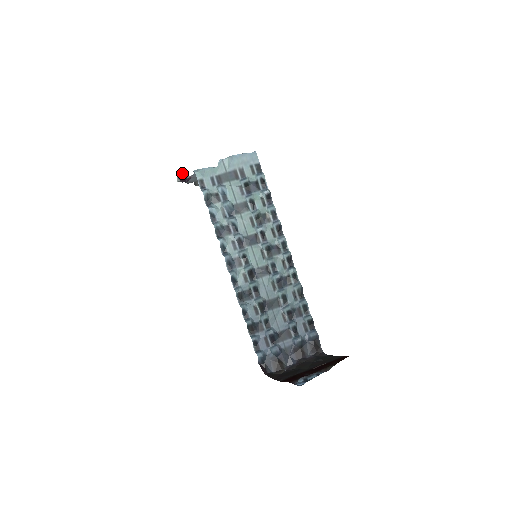
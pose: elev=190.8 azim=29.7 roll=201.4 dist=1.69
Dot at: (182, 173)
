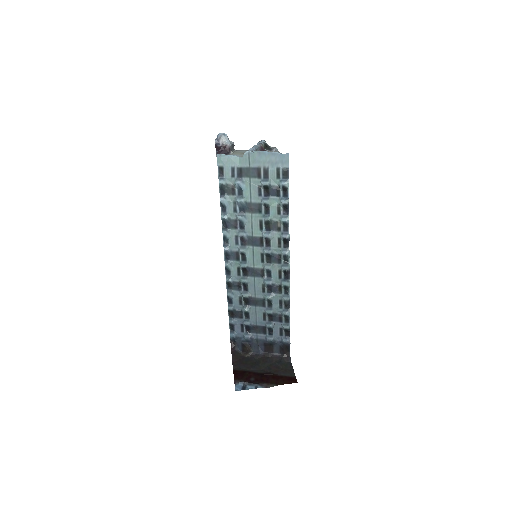
Dot at: (221, 137)
